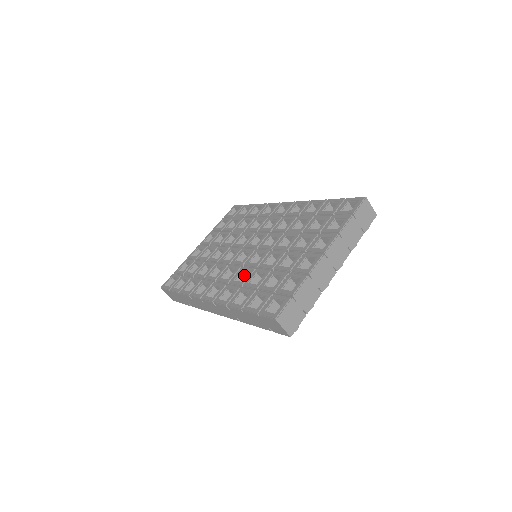
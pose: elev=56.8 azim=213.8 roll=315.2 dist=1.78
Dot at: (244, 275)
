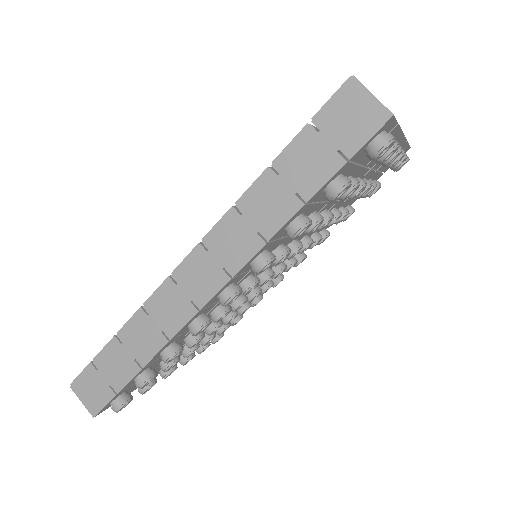
Dot at: occluded
